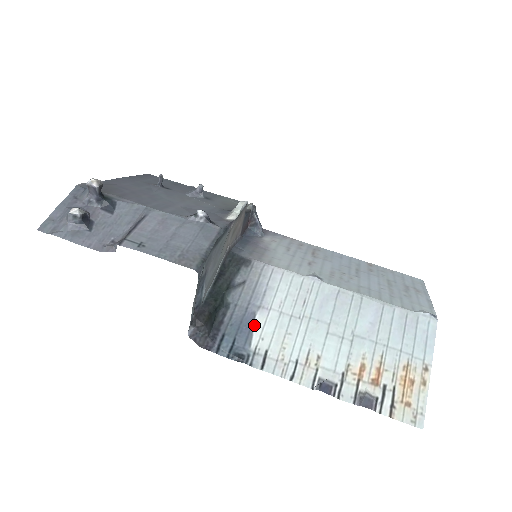
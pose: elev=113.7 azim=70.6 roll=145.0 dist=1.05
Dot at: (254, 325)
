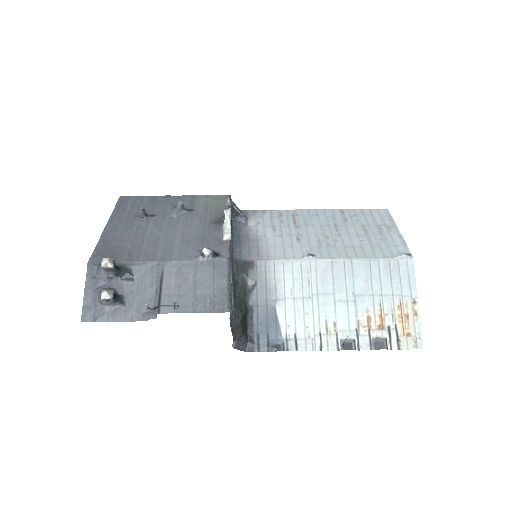
Dot at: (278, 317)
